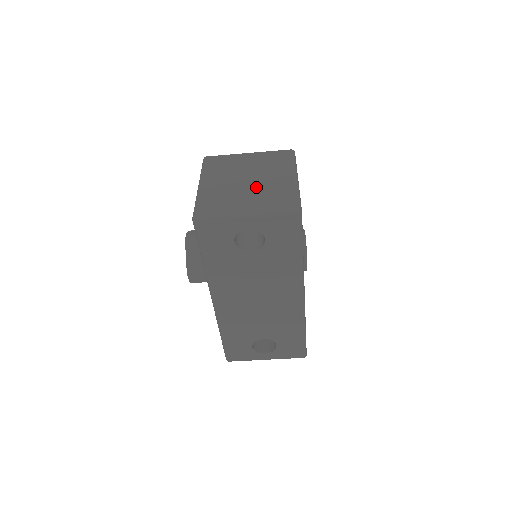
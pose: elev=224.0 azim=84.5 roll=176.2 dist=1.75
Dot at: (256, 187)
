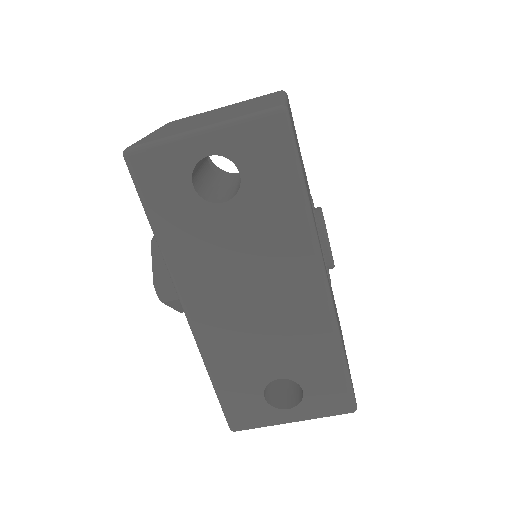
Dot at: (224, 114)
